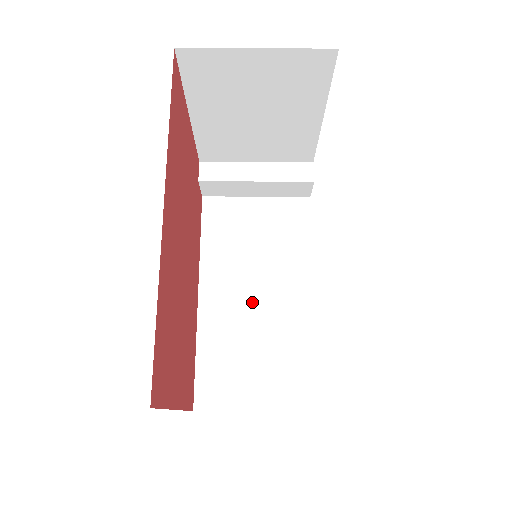
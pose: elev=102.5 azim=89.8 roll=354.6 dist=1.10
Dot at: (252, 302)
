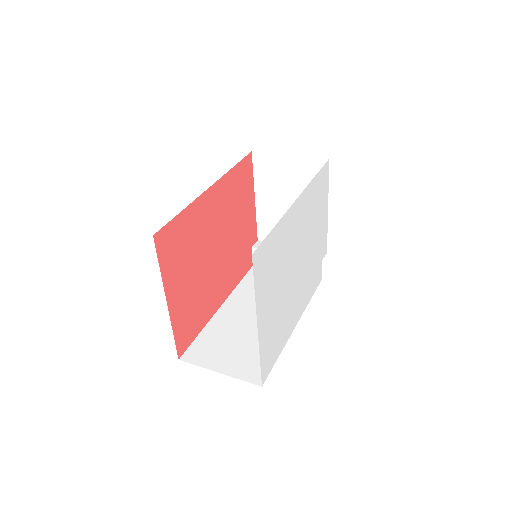
Dot at: (253, 318)
